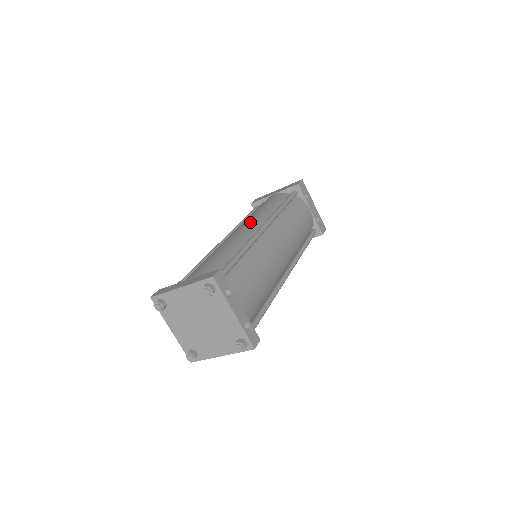
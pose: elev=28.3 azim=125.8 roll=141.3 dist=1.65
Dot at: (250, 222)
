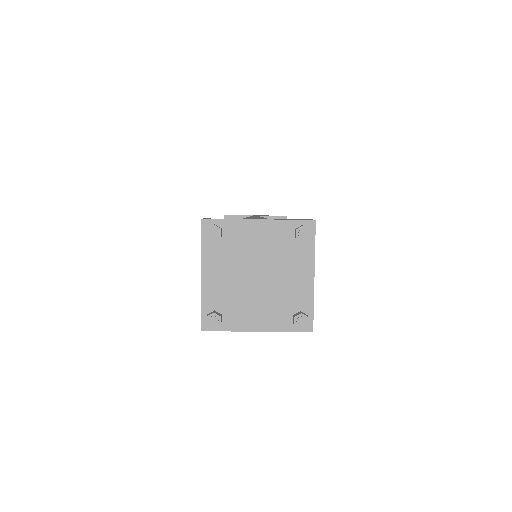
Dot at: occluded
